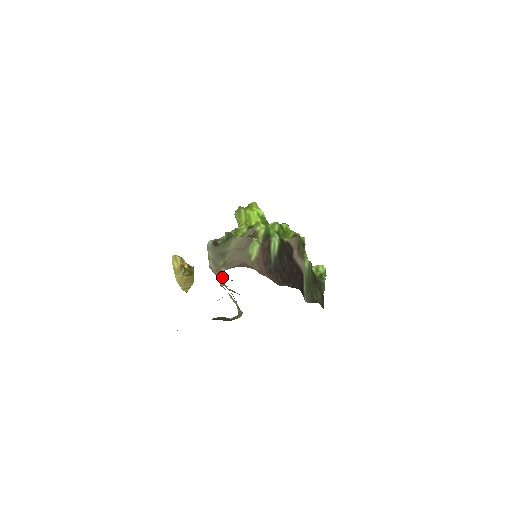
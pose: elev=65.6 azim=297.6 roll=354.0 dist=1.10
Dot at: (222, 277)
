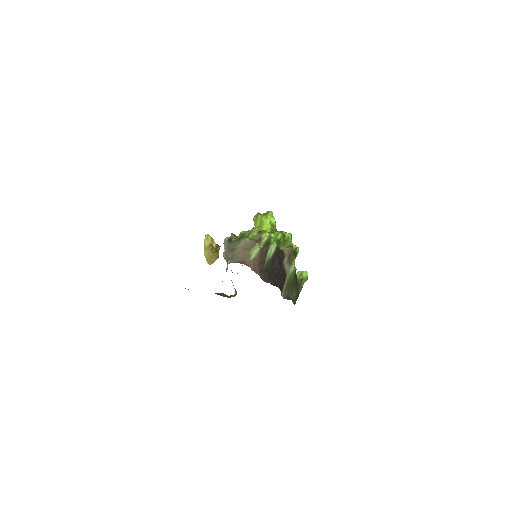
Dot at: occluded
